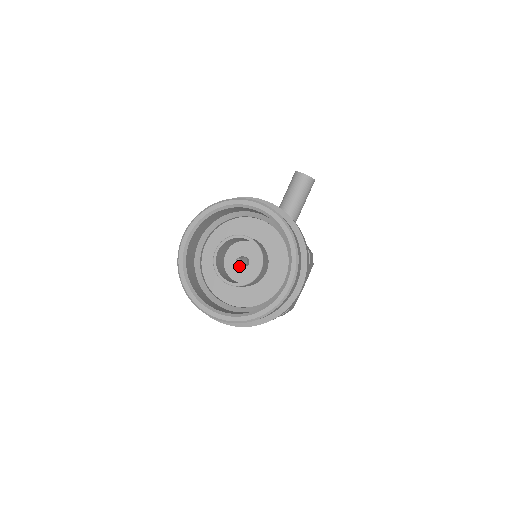
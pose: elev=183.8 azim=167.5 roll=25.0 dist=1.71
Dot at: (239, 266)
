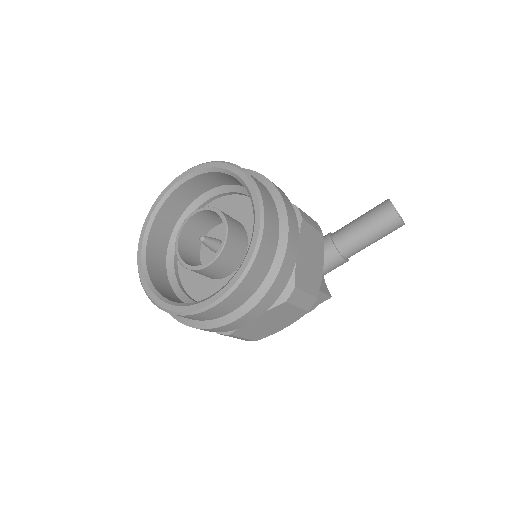
Dot at: occluded
